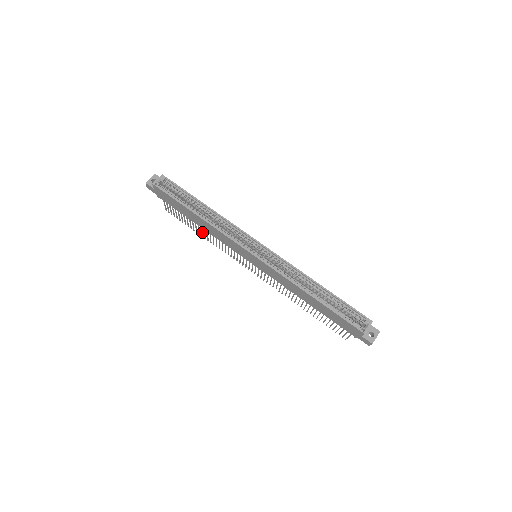
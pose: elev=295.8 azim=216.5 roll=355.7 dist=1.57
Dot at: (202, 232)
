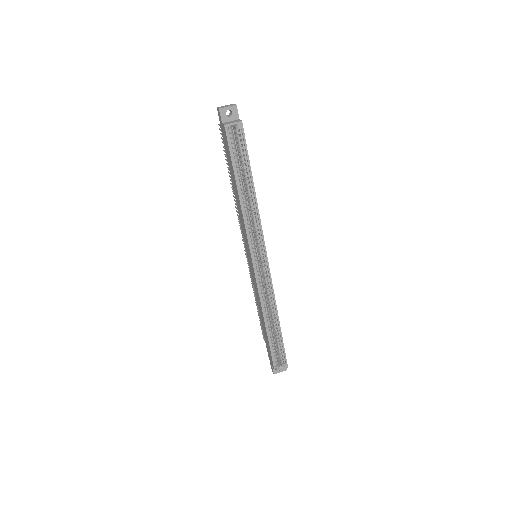
Dot at: occluded
